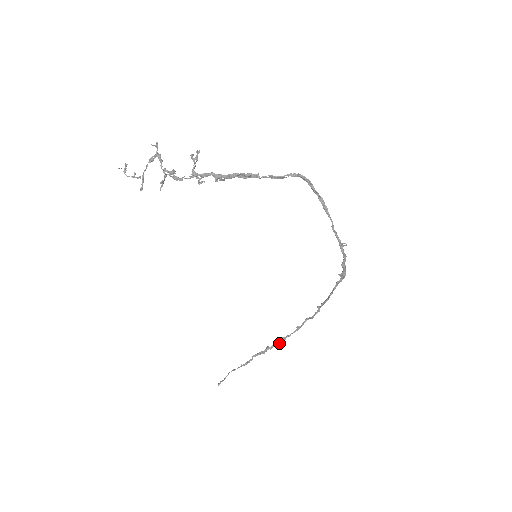
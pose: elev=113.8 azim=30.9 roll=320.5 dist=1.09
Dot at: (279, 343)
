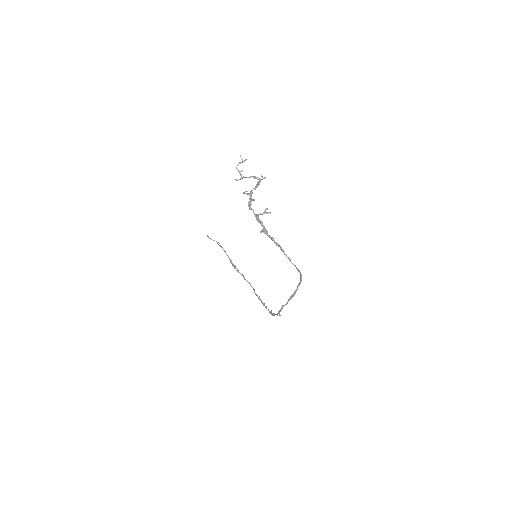
Dot at: (239, 272)
